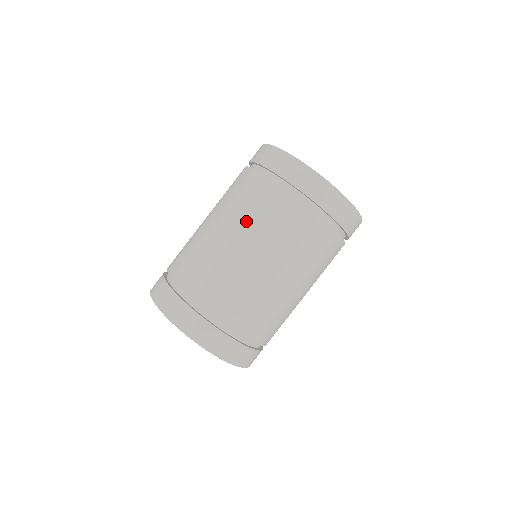
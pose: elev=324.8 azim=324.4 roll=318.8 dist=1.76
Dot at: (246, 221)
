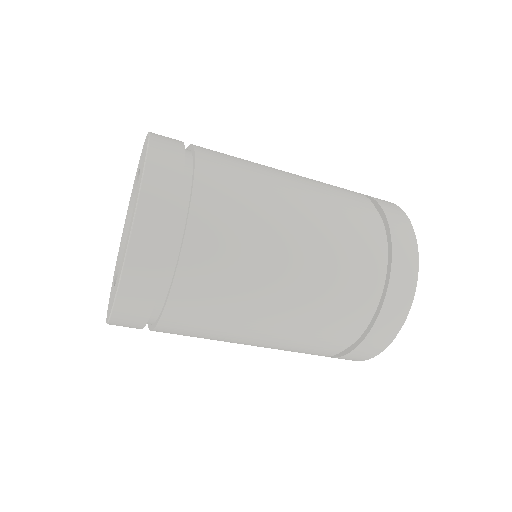
Dot at: (315, 183)
